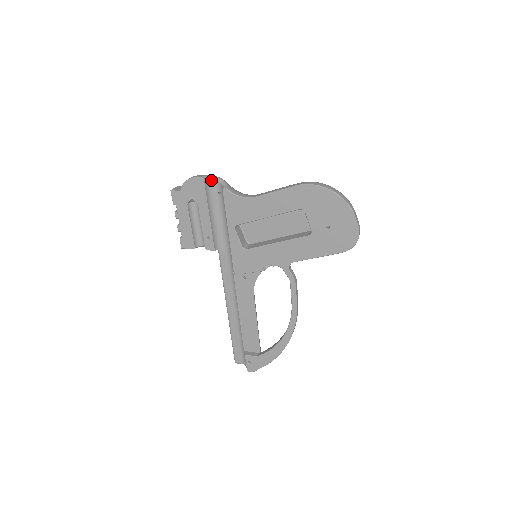
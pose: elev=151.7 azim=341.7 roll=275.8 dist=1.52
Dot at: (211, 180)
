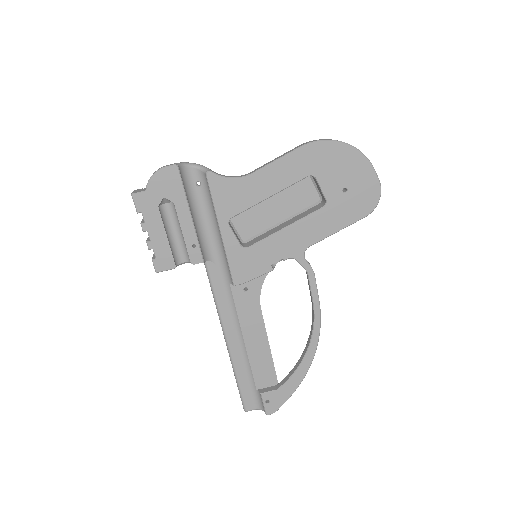
Dot at: (185, 168)
